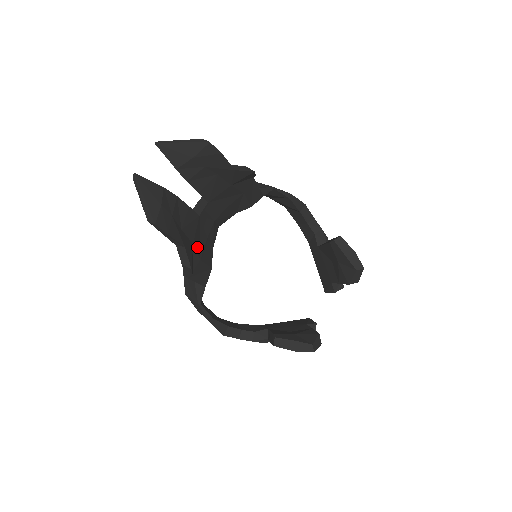
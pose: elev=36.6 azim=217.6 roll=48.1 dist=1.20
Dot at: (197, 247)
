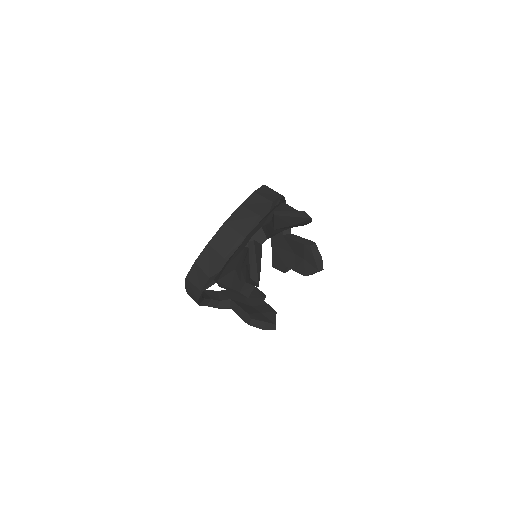
Dot at: occluded
